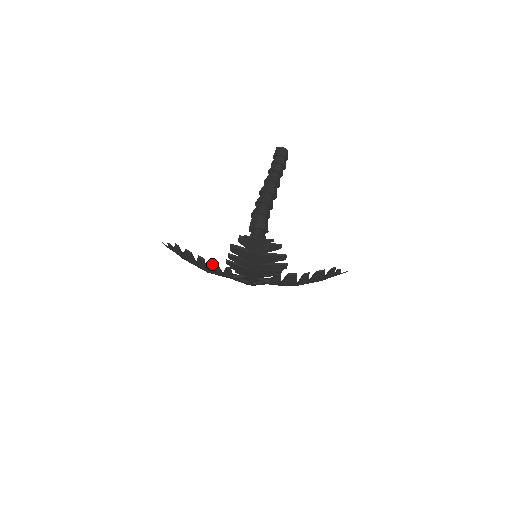
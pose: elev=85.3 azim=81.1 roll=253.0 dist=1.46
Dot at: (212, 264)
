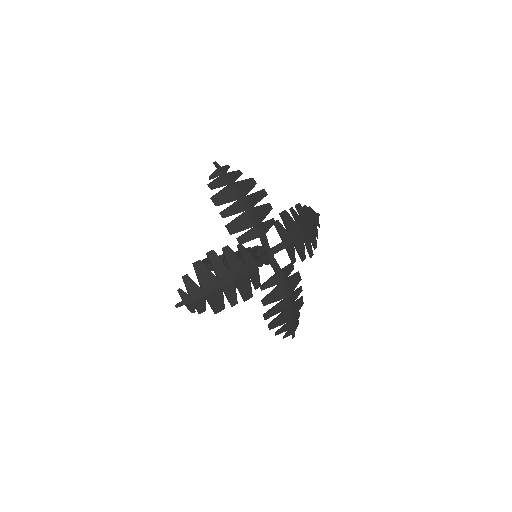
Dot at: (224, 251)
